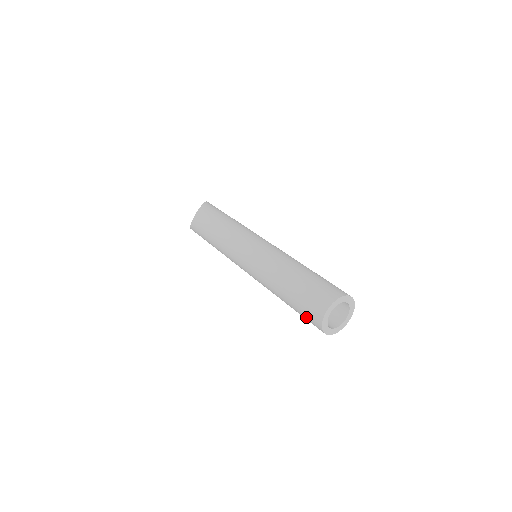
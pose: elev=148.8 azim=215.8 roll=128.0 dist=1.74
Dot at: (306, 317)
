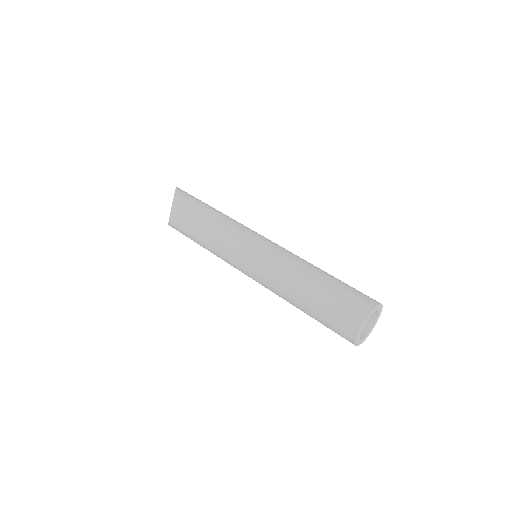
Dot at: occluded
